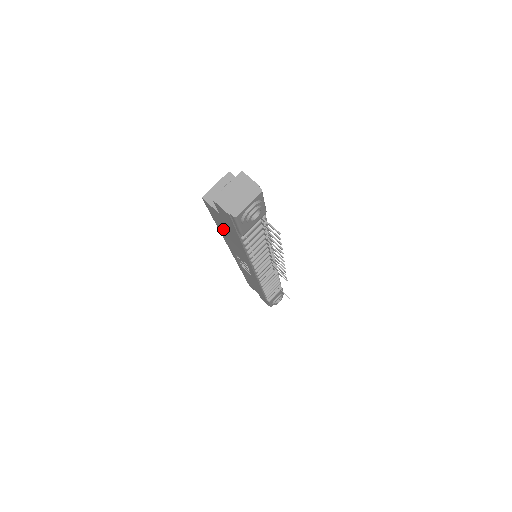
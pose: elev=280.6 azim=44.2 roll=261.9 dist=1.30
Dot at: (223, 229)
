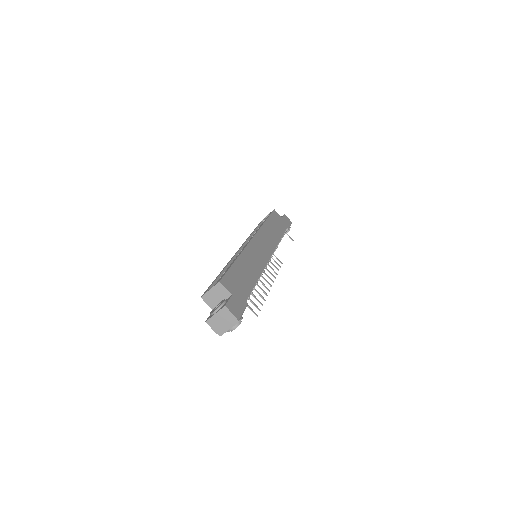
Dot at: occluded
